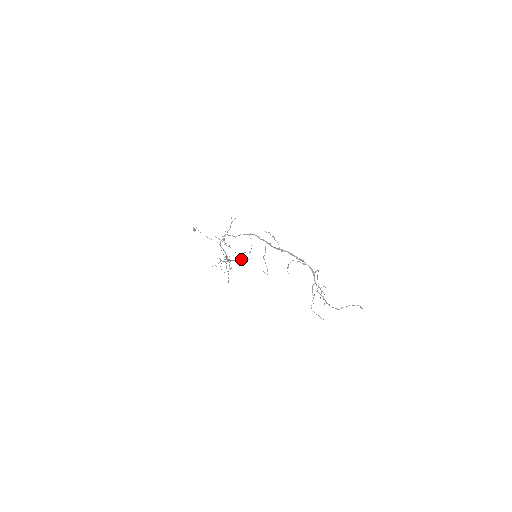
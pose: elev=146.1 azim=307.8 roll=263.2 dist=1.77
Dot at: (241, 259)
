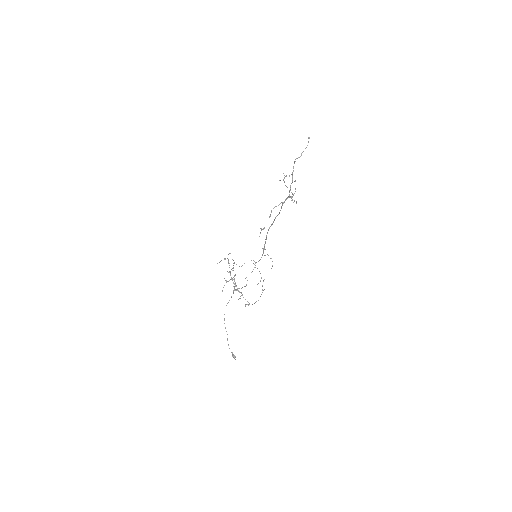
Dot at: occluded
